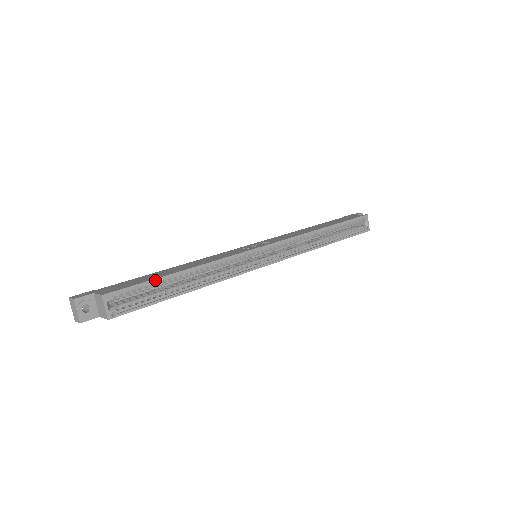
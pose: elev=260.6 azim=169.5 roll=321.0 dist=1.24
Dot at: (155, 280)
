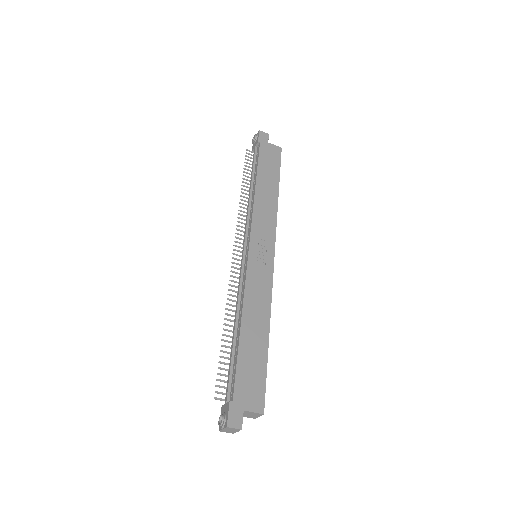
Dot at: occluded
